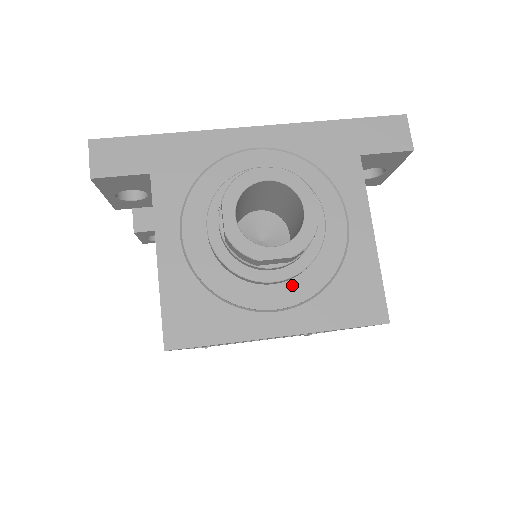
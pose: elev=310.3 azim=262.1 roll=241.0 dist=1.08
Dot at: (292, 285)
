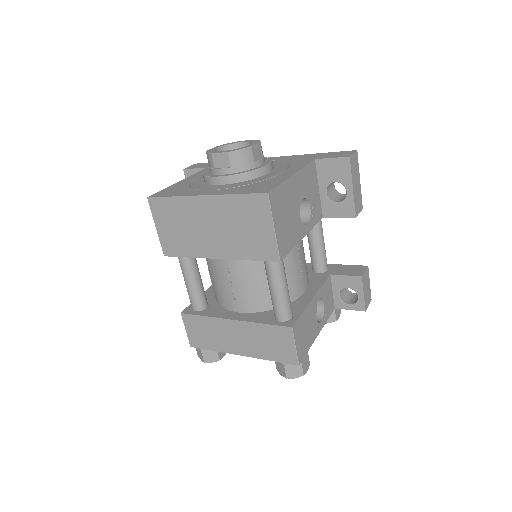
Dot at: (230, 185)
